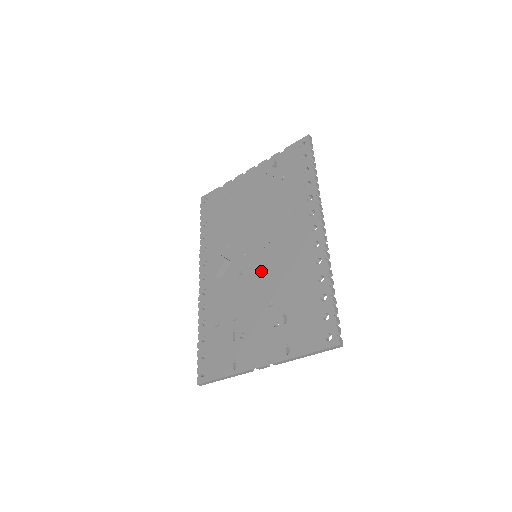
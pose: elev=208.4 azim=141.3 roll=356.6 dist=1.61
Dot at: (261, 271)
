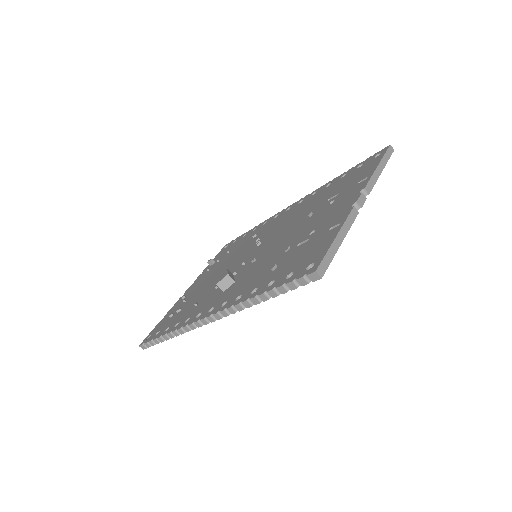
Dot at: (274, 239)
